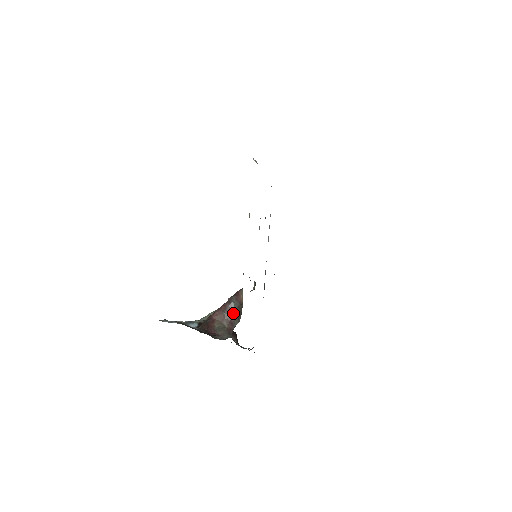
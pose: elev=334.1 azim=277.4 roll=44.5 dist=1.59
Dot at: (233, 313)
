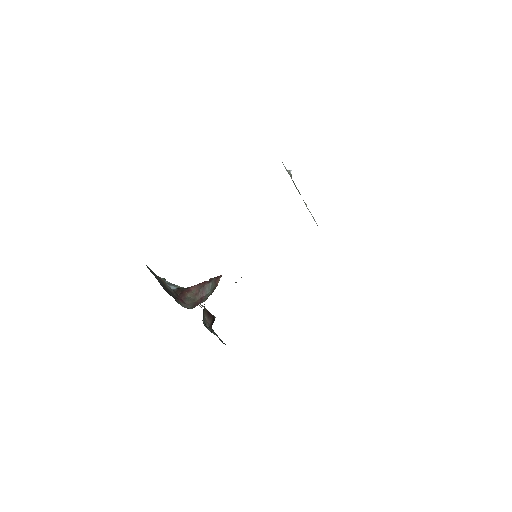
Dot at: (208, 292)
